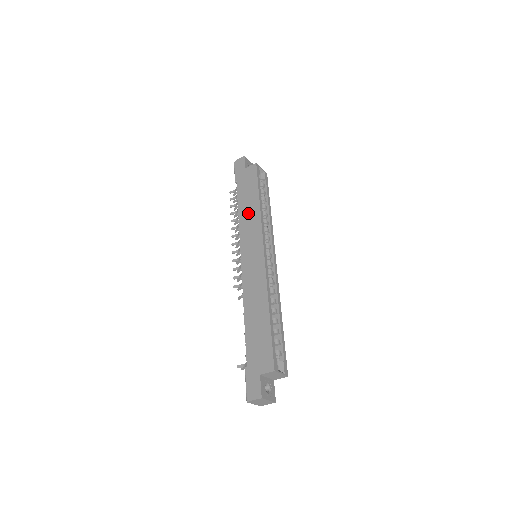
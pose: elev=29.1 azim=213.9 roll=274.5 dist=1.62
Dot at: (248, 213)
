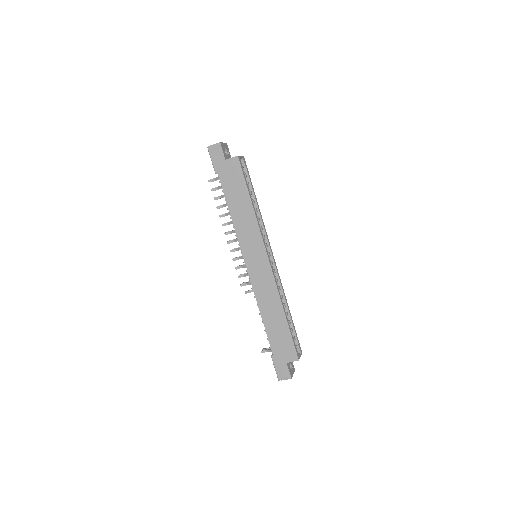
Dot at: (242, 216)
